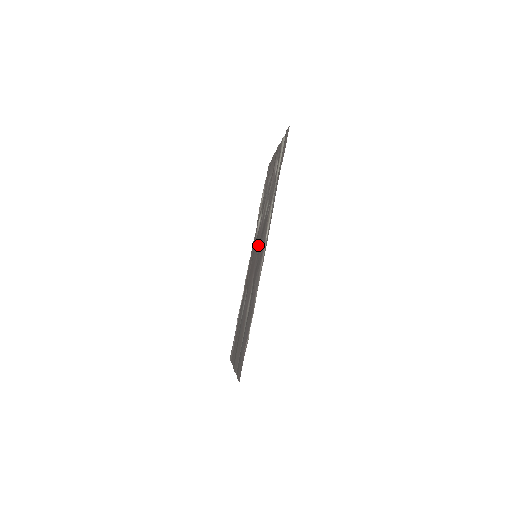
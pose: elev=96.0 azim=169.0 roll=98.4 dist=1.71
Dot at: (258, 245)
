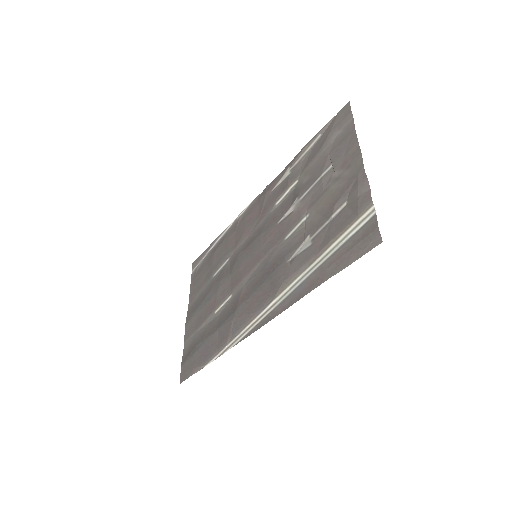
Dot at: (263, 255)
